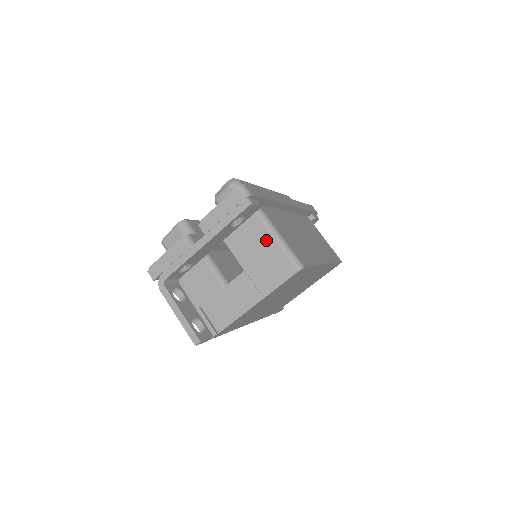
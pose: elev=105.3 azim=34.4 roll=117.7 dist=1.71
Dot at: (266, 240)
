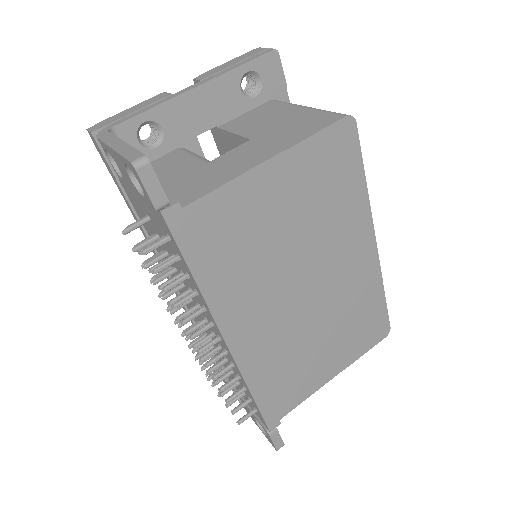
Dot at: (291, 111)
